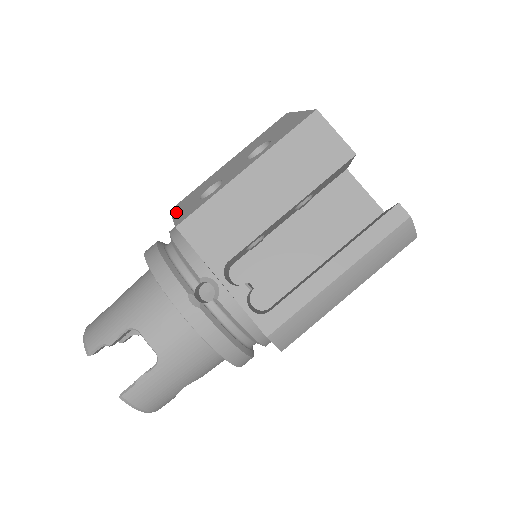
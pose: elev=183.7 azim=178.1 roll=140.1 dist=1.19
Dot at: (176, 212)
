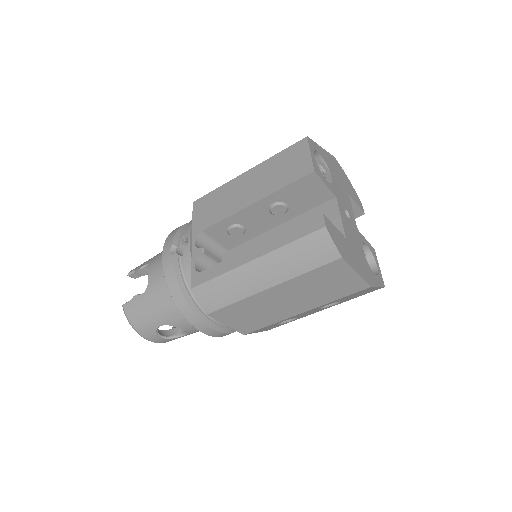
Dot at: occluded
